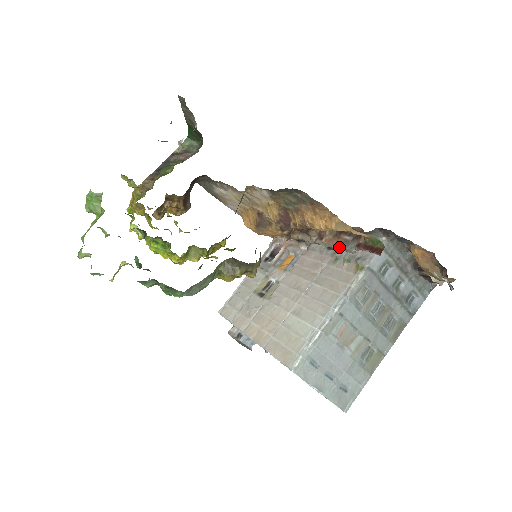
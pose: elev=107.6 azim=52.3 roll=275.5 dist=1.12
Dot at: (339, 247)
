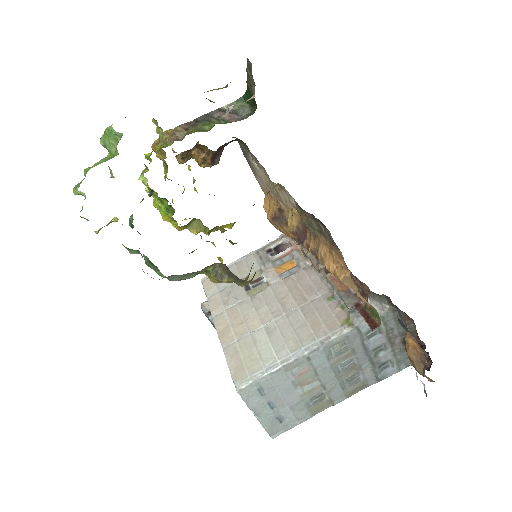
Dot at: (339, 293)
